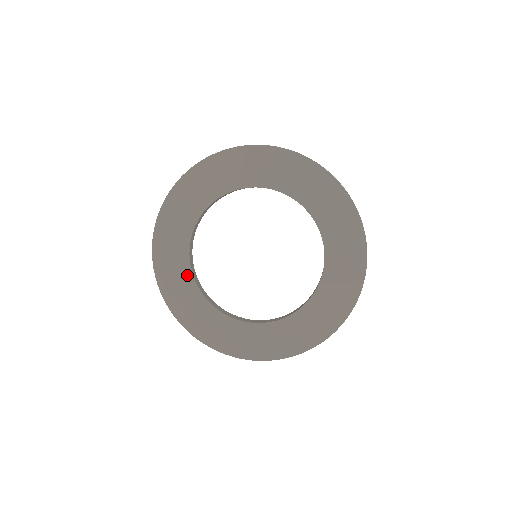
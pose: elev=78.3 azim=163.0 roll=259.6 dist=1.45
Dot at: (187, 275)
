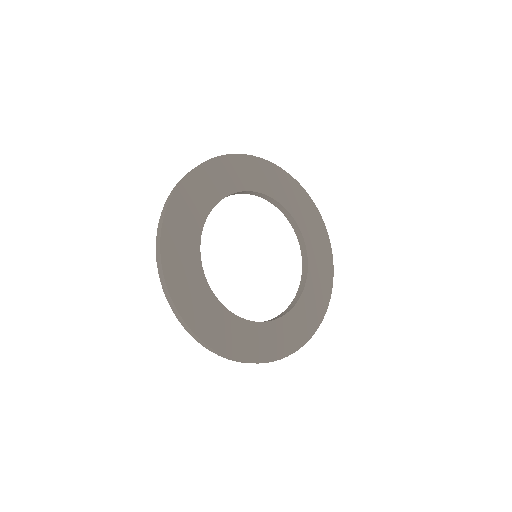
Dot at: (195, 249)
